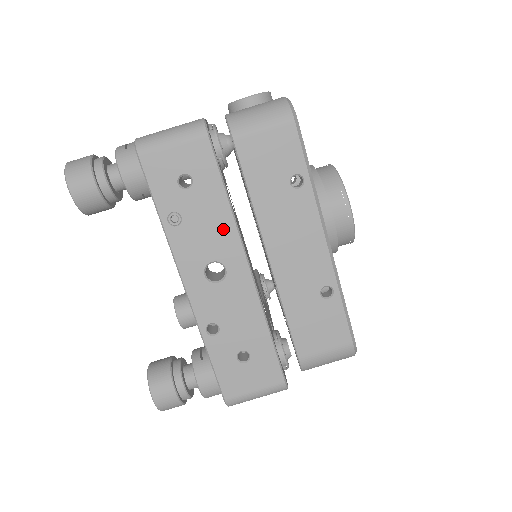
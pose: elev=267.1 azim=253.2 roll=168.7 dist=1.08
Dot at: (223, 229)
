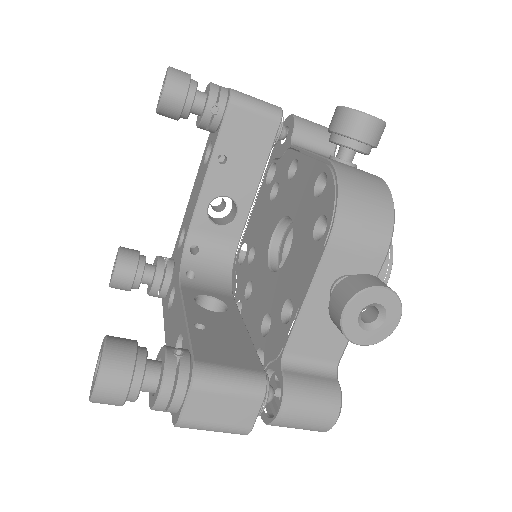
Dot at: occluded
